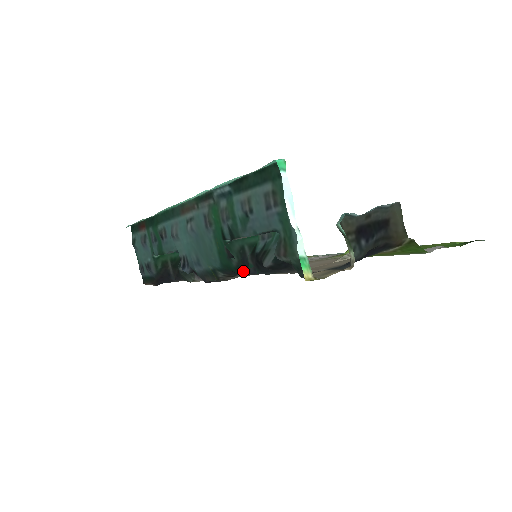
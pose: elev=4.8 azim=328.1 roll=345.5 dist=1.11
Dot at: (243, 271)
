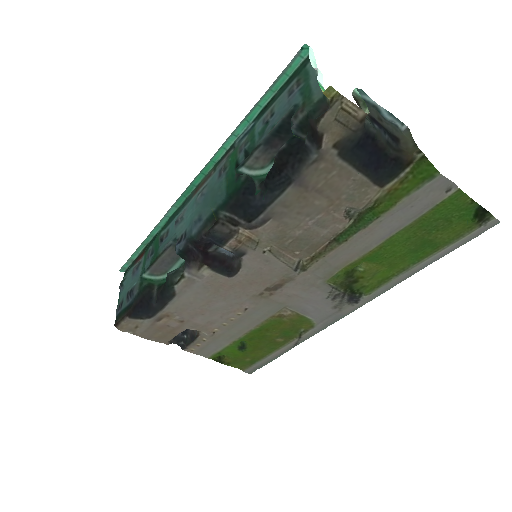
Dot at: (248, 199)
